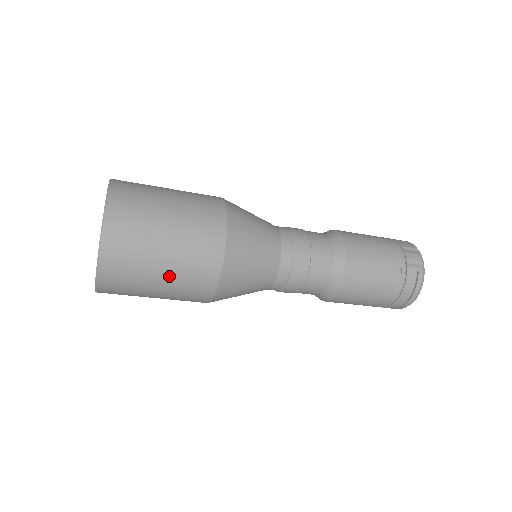
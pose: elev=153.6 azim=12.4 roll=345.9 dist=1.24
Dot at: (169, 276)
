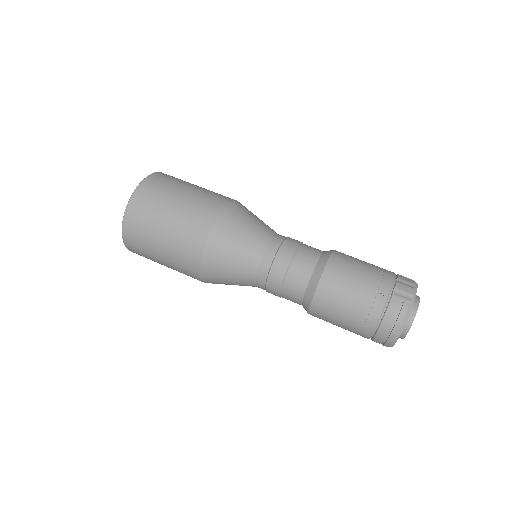
Dot at: (167, 240)
